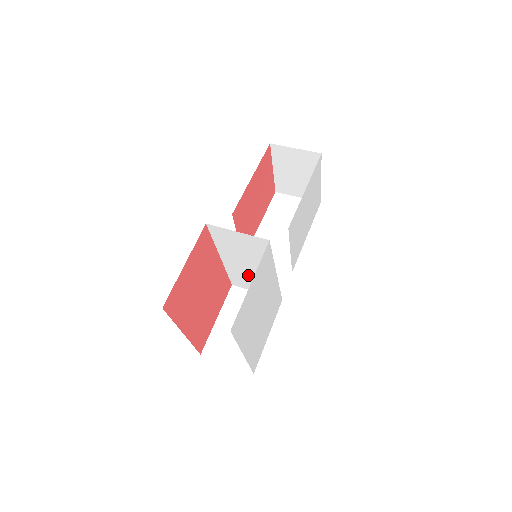
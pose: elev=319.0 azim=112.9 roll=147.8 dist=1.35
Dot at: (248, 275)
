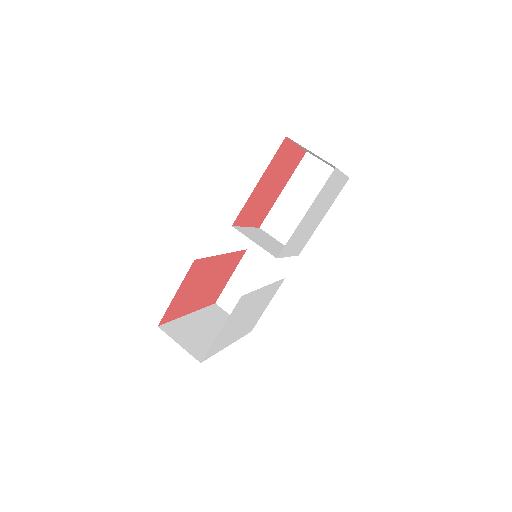
Dot at: occluded
